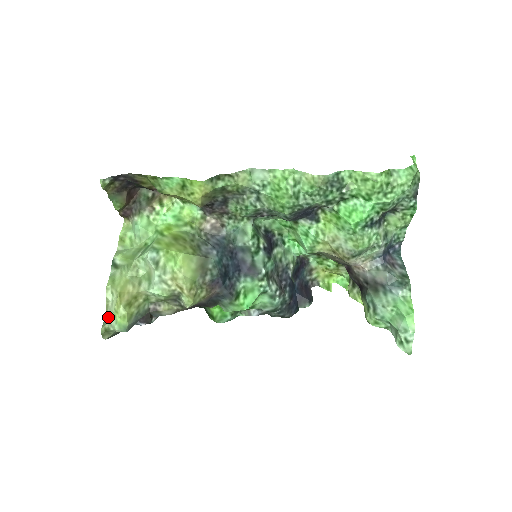
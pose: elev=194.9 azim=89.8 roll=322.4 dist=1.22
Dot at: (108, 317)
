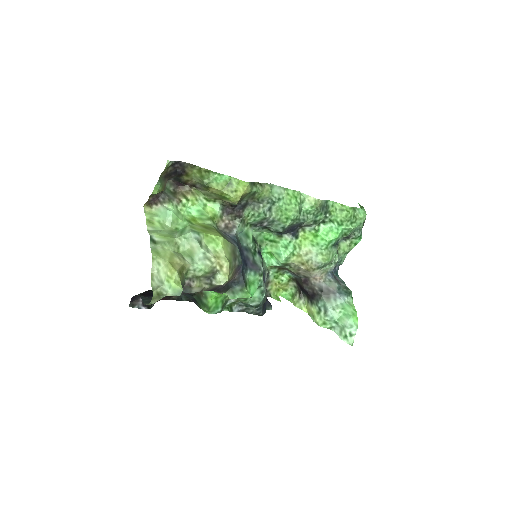
Dot at: (157, 283)
